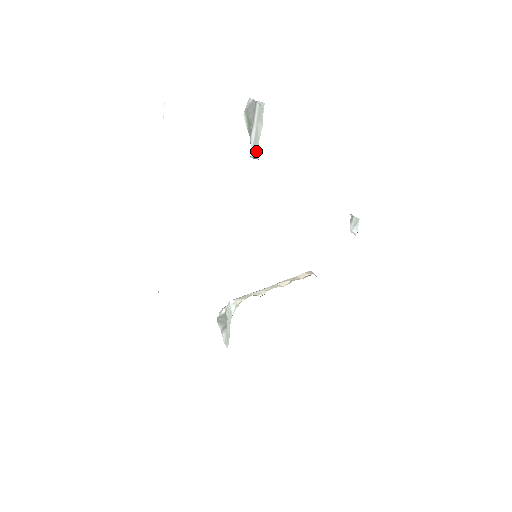
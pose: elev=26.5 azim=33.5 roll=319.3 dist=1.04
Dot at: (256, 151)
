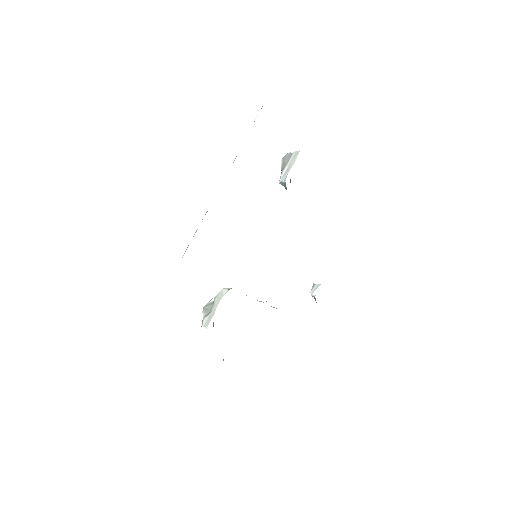
Dot at: (285, 177)
